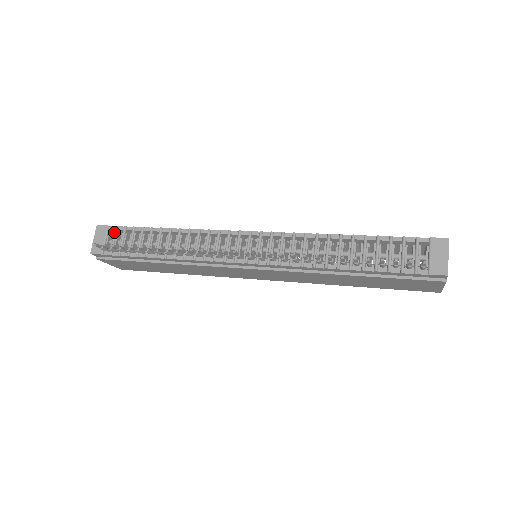
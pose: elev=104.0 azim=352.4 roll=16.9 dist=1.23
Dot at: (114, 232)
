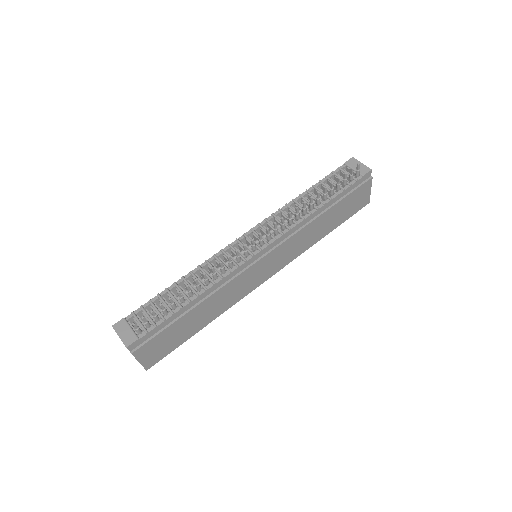
Dot at: (134, 317)
